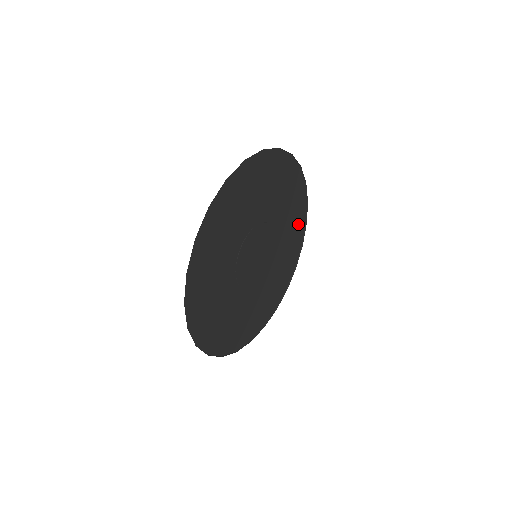
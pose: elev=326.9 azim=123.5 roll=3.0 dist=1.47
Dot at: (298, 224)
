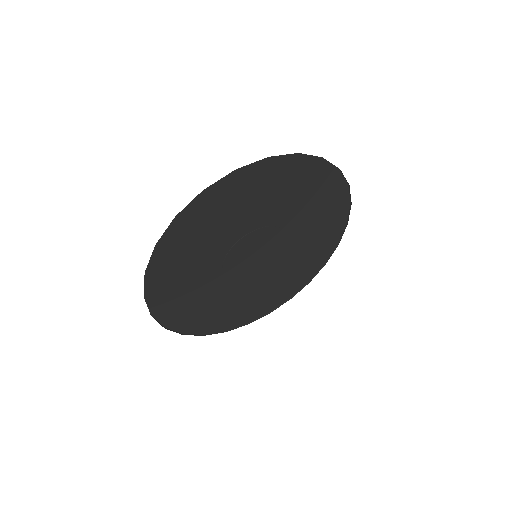
Dot at: (321, 182)
